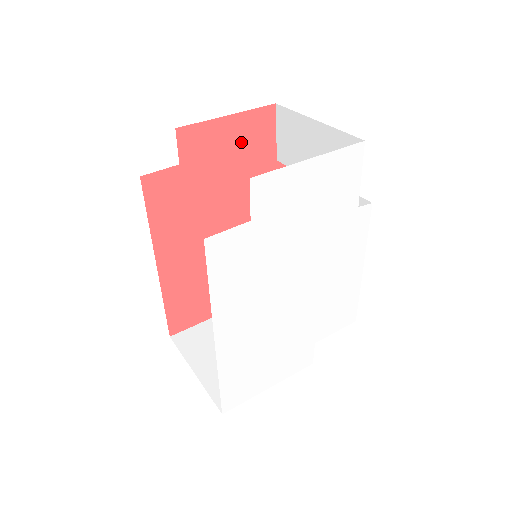
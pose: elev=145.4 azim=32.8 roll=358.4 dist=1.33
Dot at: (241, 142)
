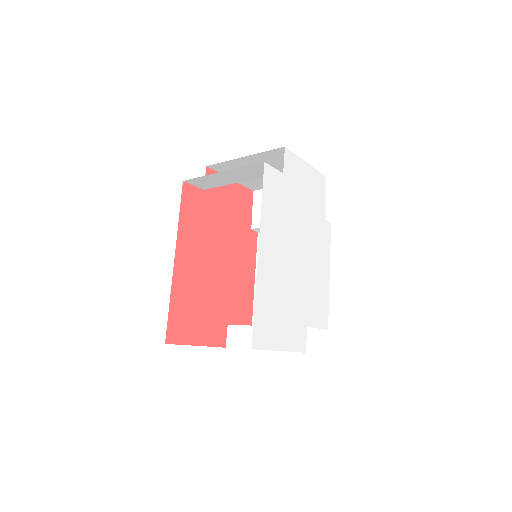
Dot at: (235, 201)
